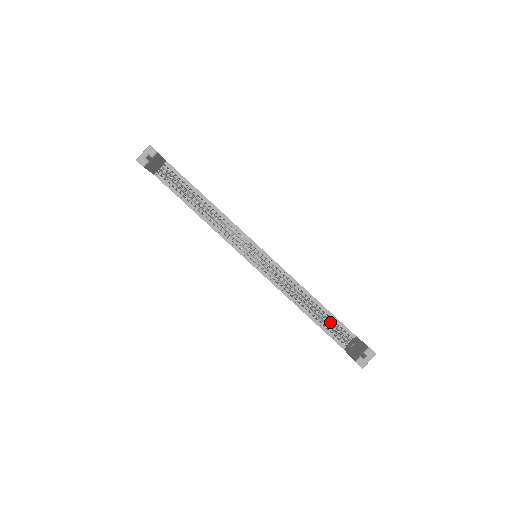
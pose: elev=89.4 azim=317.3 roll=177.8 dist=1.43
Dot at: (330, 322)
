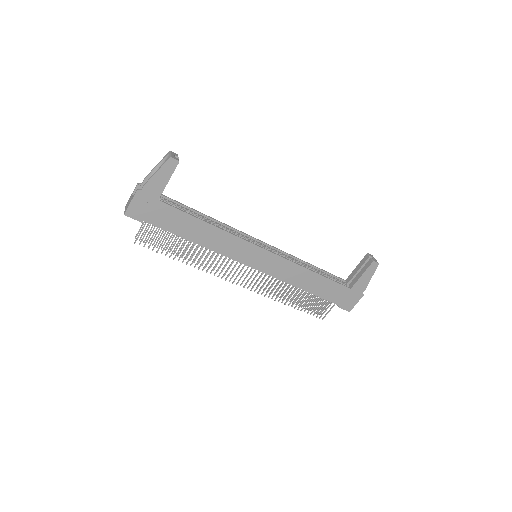
Dot at: occluded
